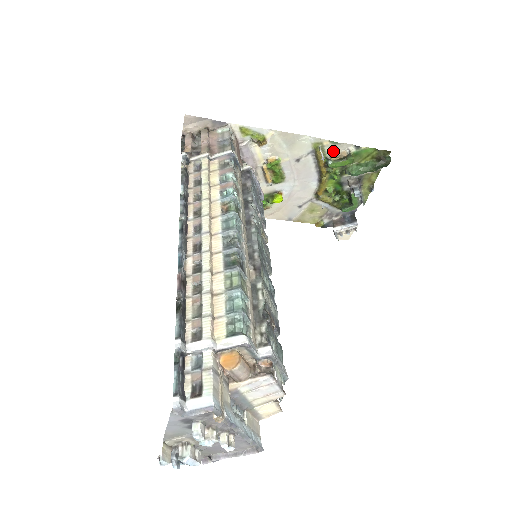
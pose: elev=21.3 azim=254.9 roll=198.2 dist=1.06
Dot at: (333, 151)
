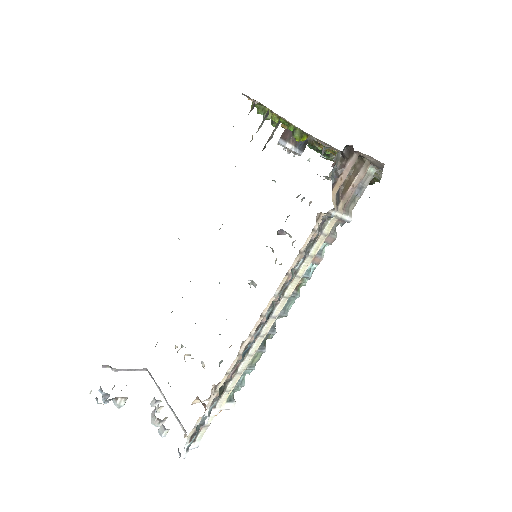
Dot at: occluded
